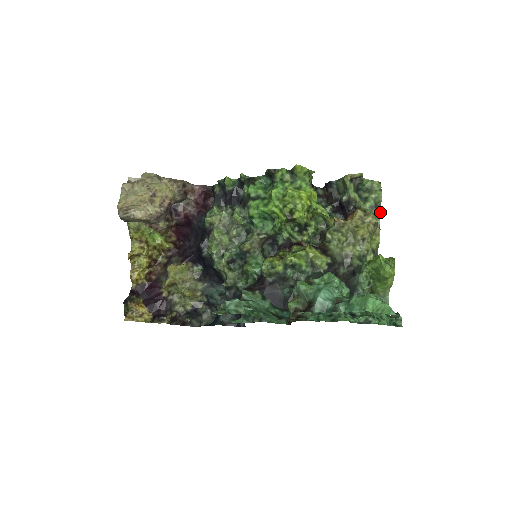
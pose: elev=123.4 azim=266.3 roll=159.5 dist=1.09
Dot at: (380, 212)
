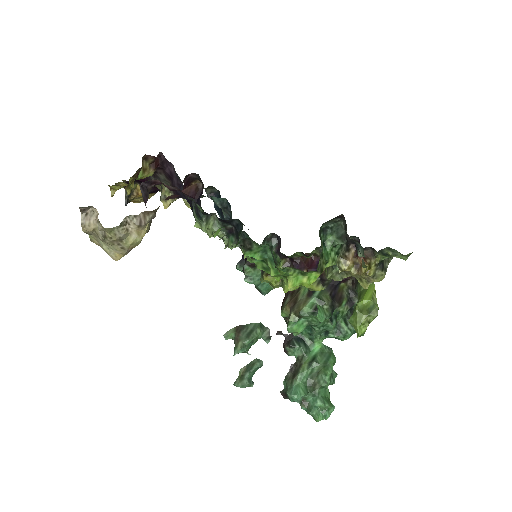
Dot at: occluded
